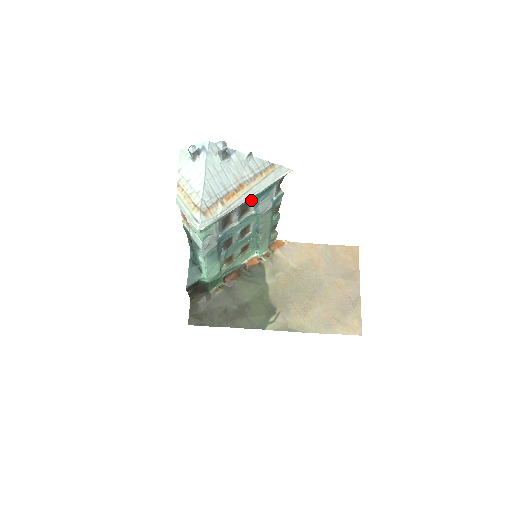
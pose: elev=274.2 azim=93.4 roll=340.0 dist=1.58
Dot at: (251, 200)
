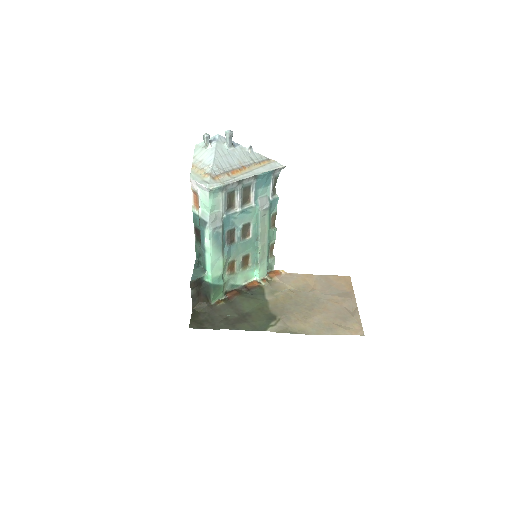
Dot at: (252, 187)
